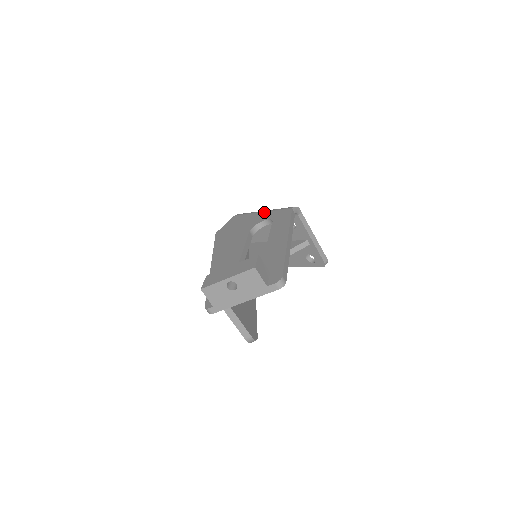
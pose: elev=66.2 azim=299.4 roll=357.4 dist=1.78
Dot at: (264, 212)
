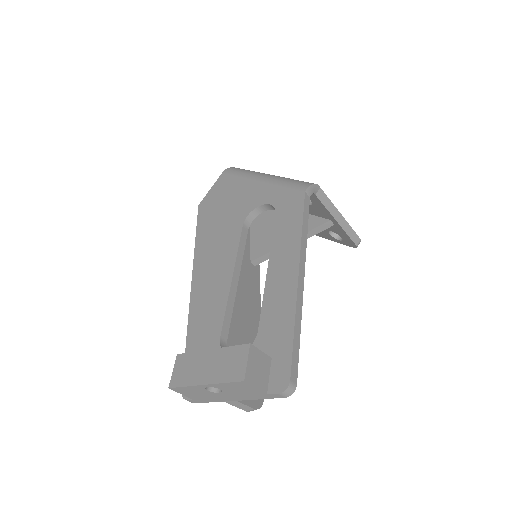
Dot at: (263, 182)
